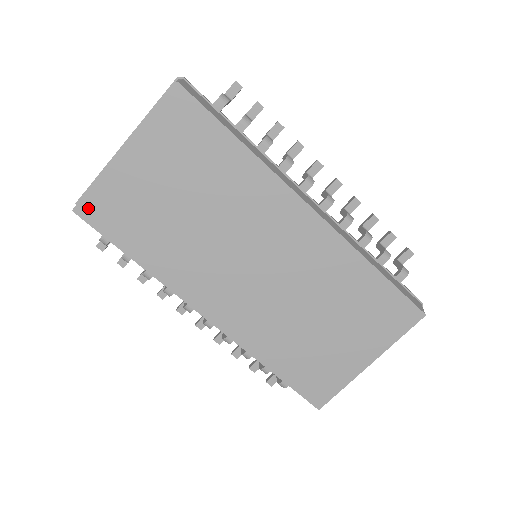
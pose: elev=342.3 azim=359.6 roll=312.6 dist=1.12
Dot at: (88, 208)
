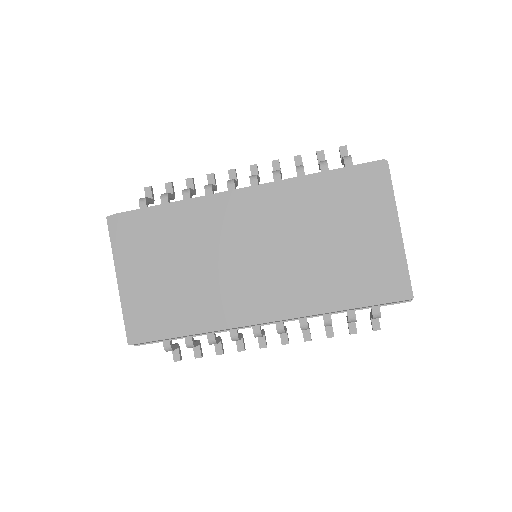
Dot at: (134, 334)
